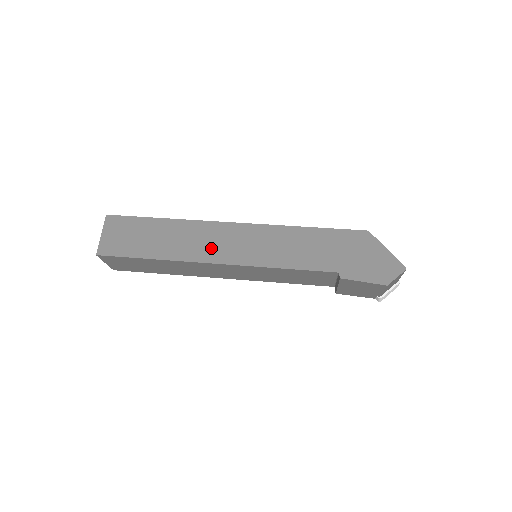
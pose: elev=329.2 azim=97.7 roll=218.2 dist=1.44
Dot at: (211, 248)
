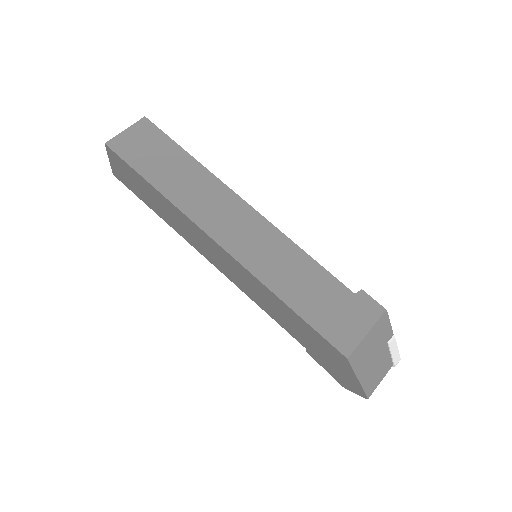
Dot at: (200, 245)
